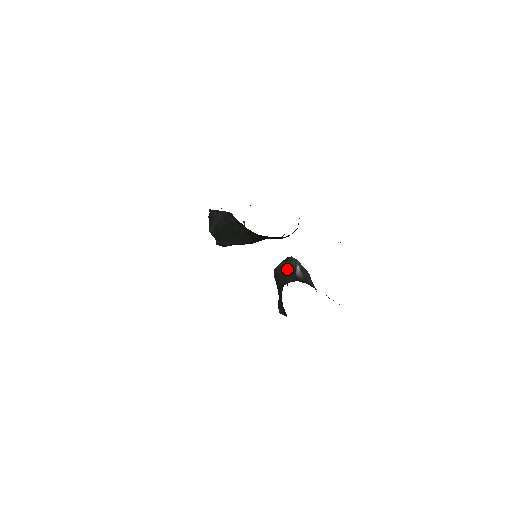
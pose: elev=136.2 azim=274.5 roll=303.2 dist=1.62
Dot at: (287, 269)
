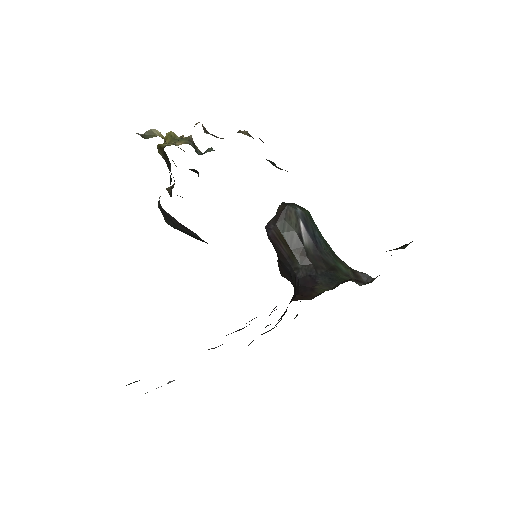
Dot at: (289, 236)
